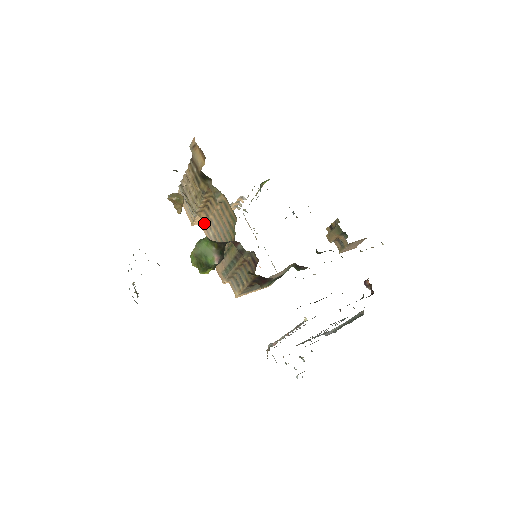
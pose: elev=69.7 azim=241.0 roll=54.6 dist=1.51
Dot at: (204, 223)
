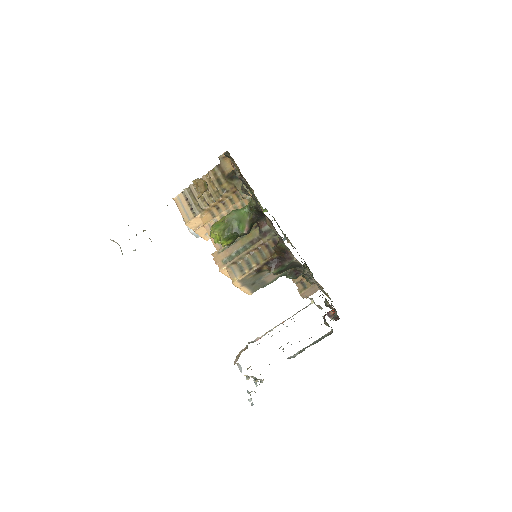
Dot at: (205, 222)
